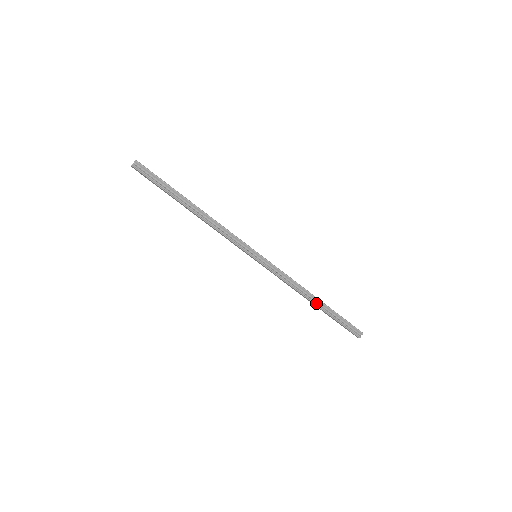
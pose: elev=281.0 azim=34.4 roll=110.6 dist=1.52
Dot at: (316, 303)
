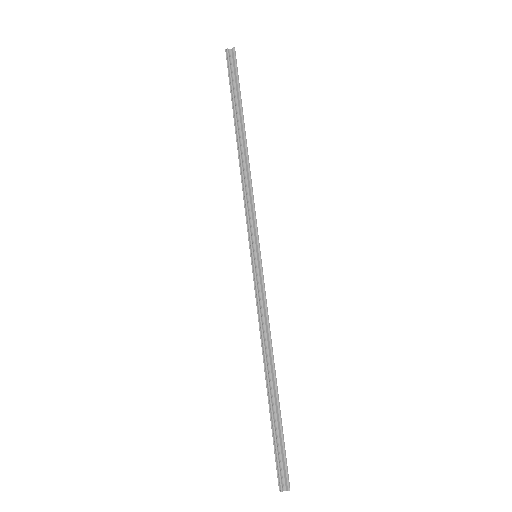
Dot at: (269, 382)
